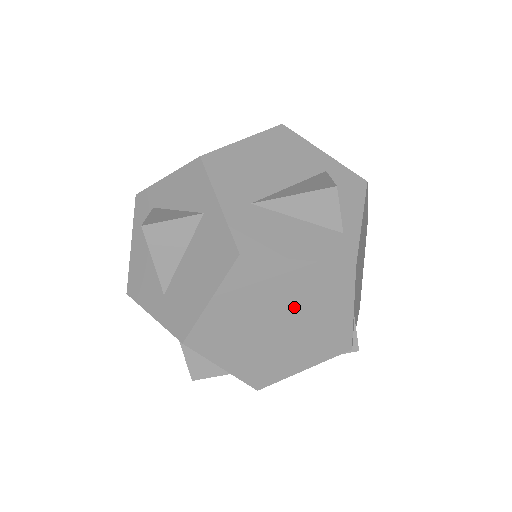
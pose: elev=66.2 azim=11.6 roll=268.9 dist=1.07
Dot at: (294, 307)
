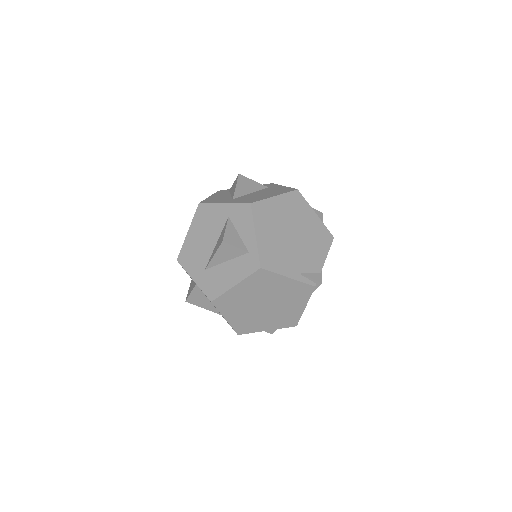
Dot at: (260, 297)
